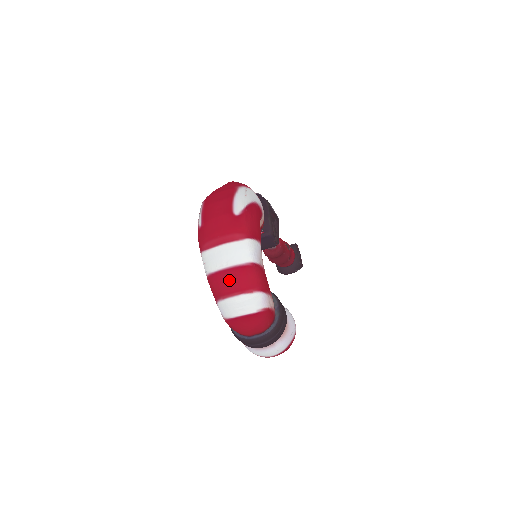
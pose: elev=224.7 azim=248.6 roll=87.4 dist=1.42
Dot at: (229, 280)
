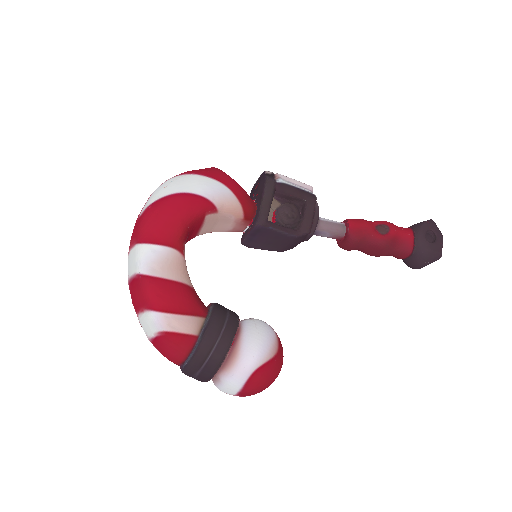
Dot at: (131, 296)
